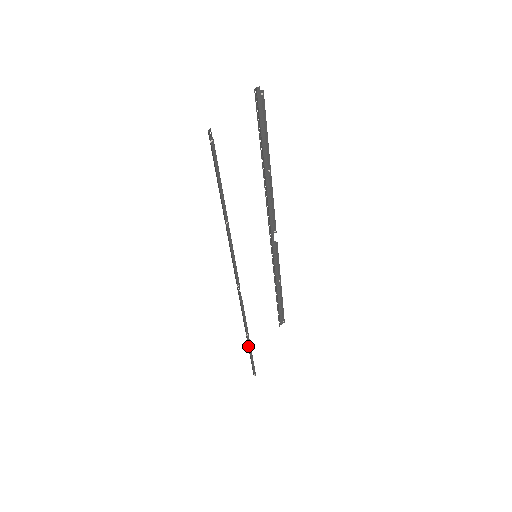
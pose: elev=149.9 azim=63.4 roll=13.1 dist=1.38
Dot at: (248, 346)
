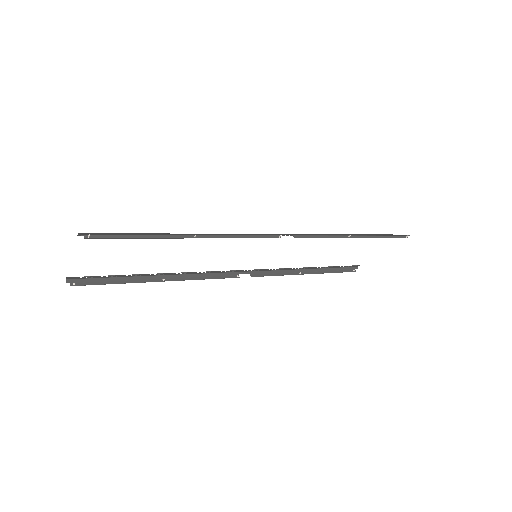
Dot at: (317, 270)
